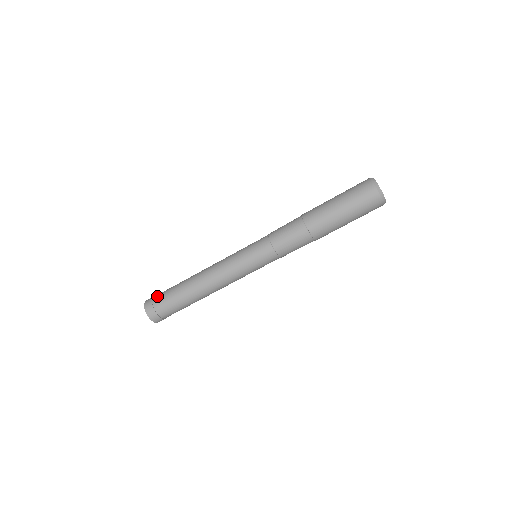
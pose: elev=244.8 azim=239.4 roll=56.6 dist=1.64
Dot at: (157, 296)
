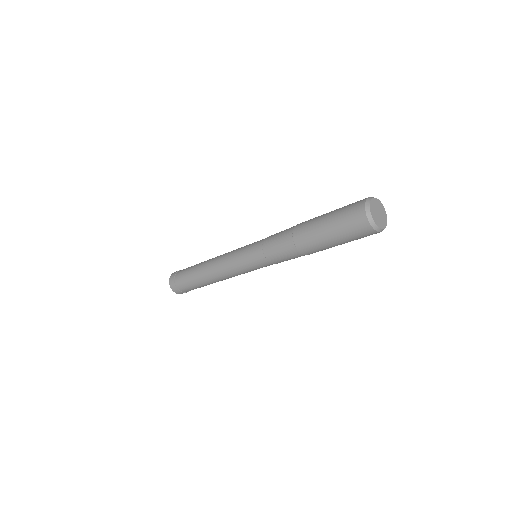
Dot at: (178, 274)
